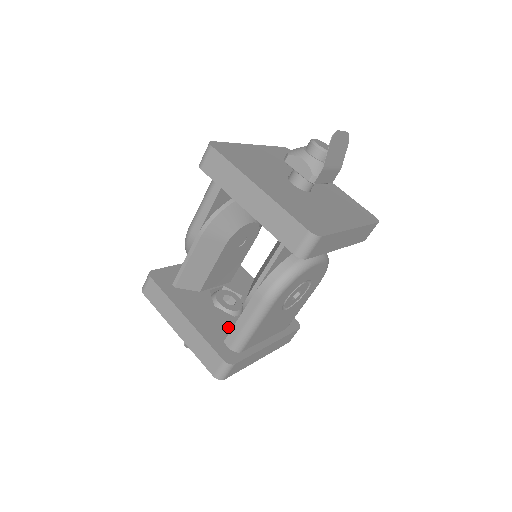
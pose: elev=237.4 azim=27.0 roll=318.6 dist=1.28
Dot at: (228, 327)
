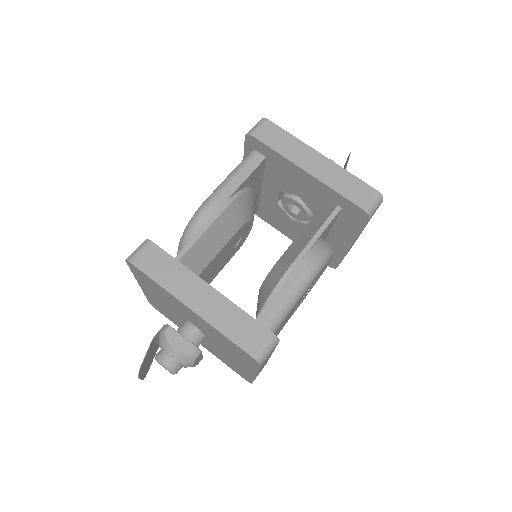
Dot at: occluded
